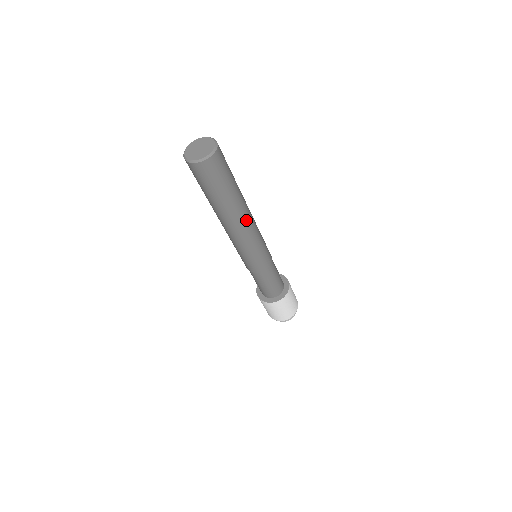
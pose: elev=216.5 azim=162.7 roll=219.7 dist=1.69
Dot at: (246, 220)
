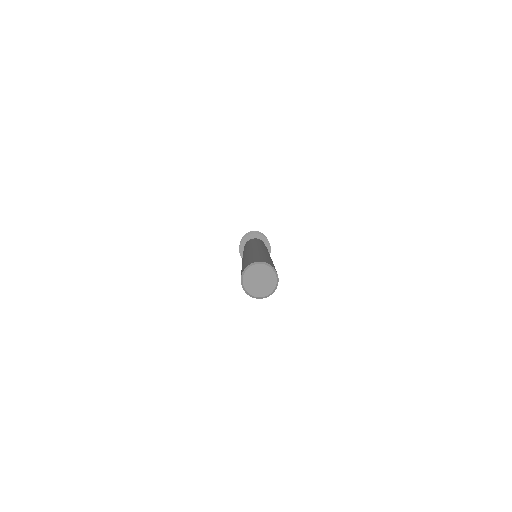
Dot at: occluded
